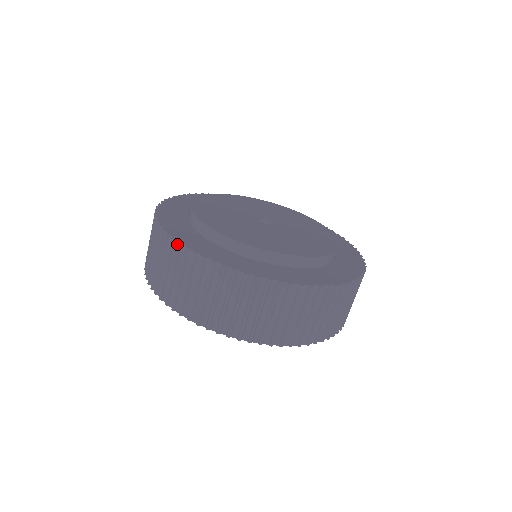
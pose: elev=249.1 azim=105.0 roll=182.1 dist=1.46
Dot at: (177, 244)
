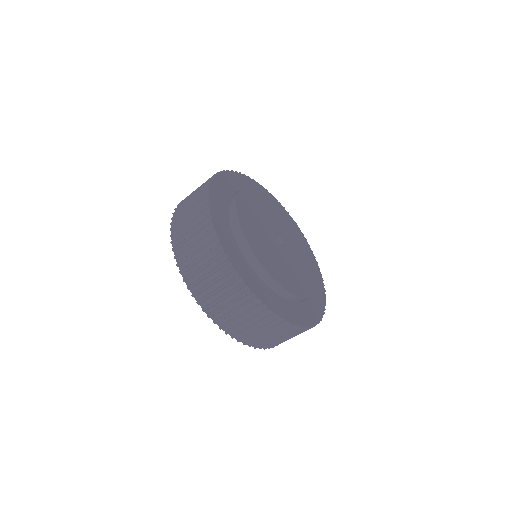
Dot at: (207, 194)
